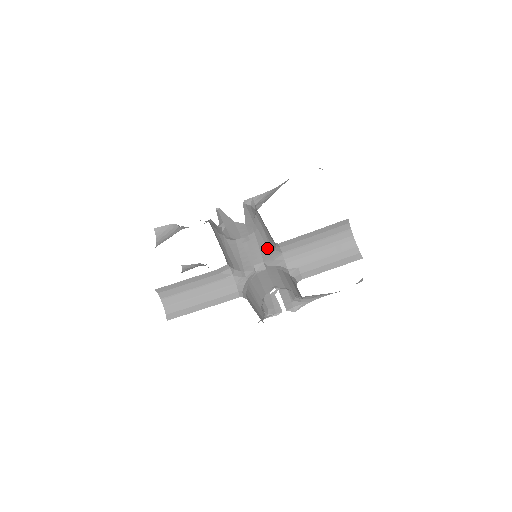
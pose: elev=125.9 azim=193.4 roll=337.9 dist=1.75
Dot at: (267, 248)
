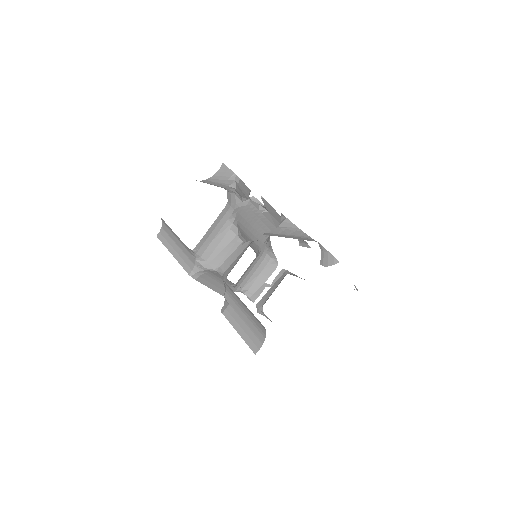
Dot at: (232, 268)
